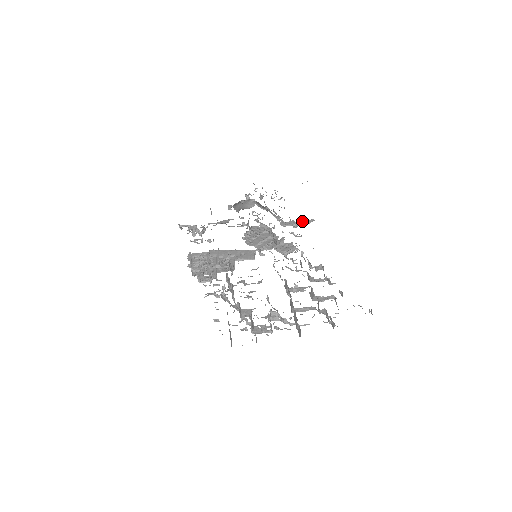
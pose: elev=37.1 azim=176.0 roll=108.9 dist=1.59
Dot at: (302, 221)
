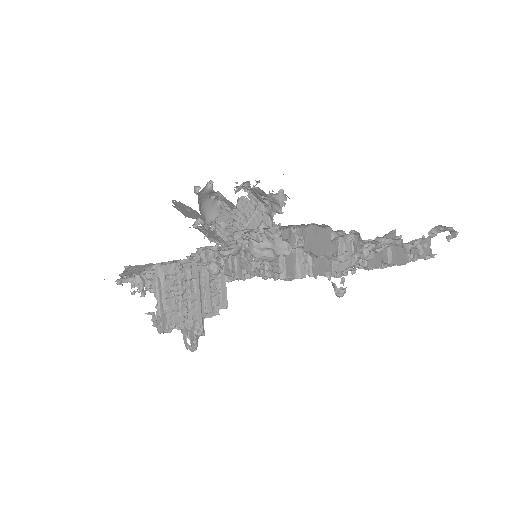
Dot at: occluded
